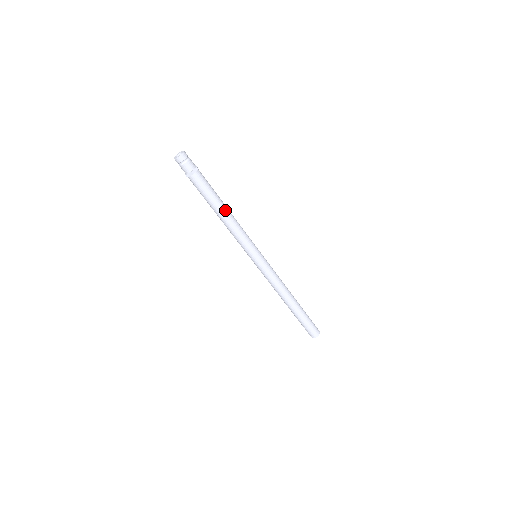
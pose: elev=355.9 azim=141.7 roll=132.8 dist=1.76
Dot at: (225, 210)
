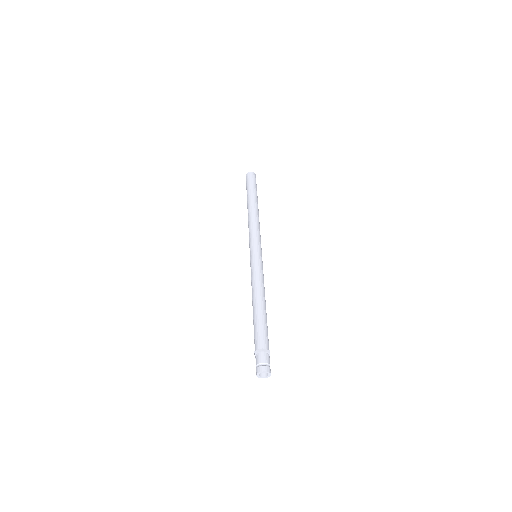
Dot at: occluded
